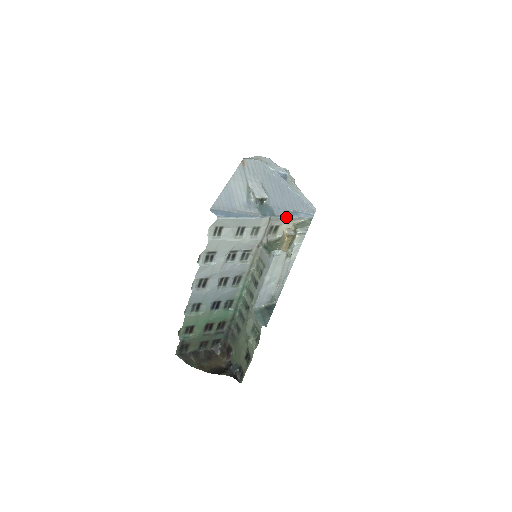
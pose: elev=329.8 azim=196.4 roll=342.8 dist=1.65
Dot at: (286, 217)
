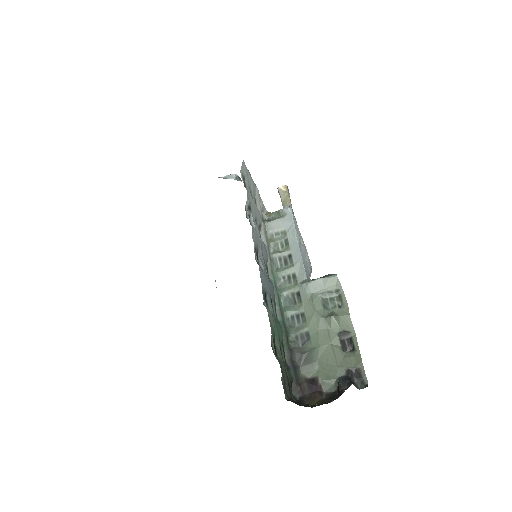
Dot at: occluded
